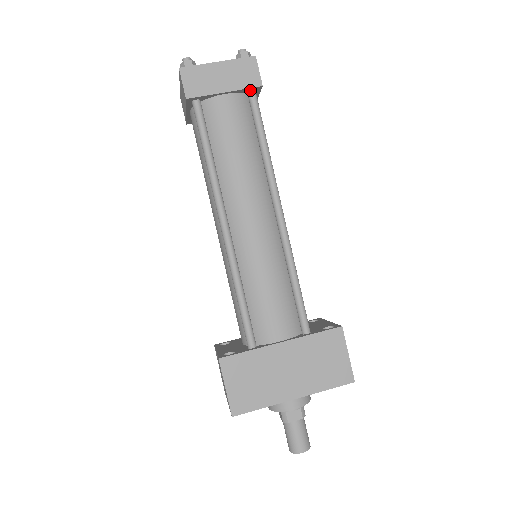
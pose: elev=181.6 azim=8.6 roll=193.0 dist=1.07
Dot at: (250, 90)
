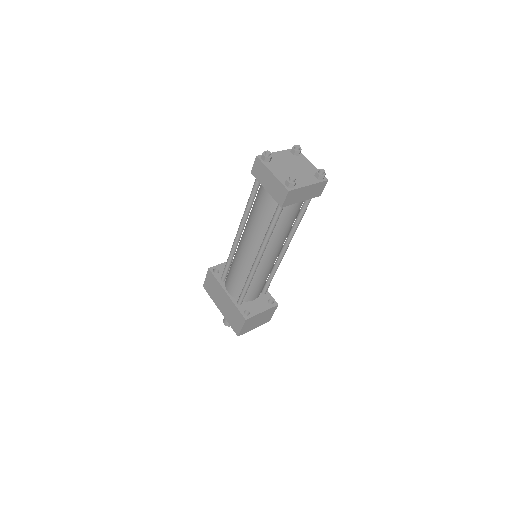
Dot at: occluded
